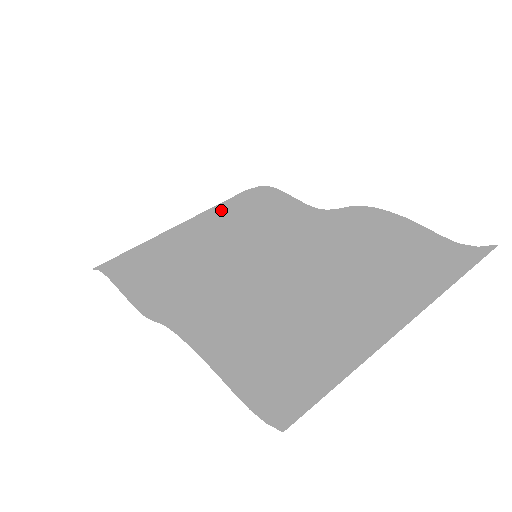
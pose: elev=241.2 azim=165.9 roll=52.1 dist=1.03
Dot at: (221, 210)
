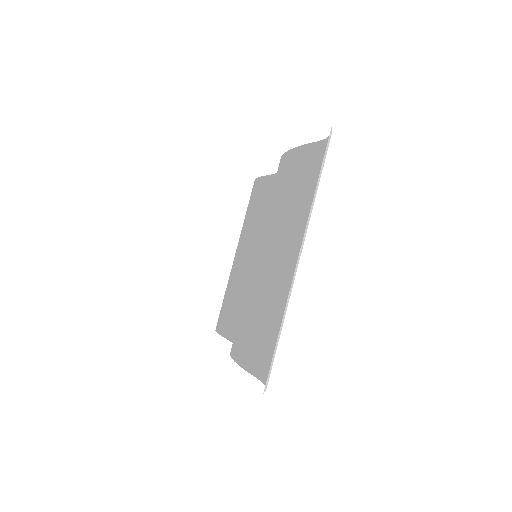
Dot at: (242, 228)
